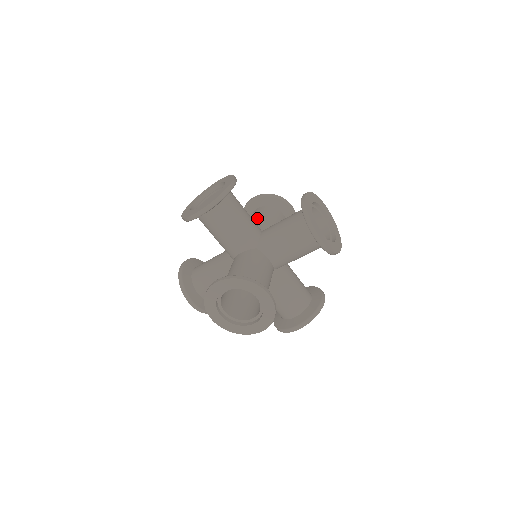
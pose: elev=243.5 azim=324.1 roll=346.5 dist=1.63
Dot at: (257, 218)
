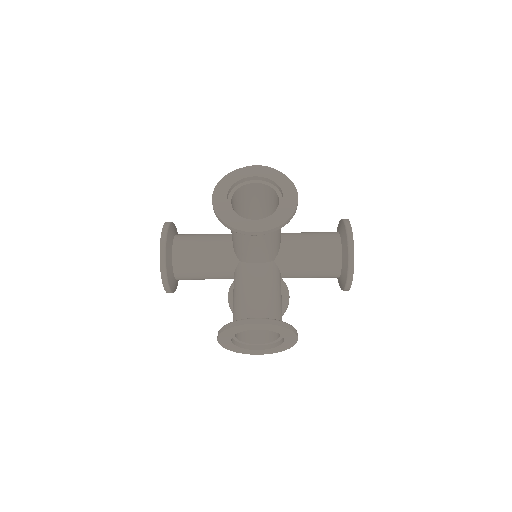
Dot at: occluded
